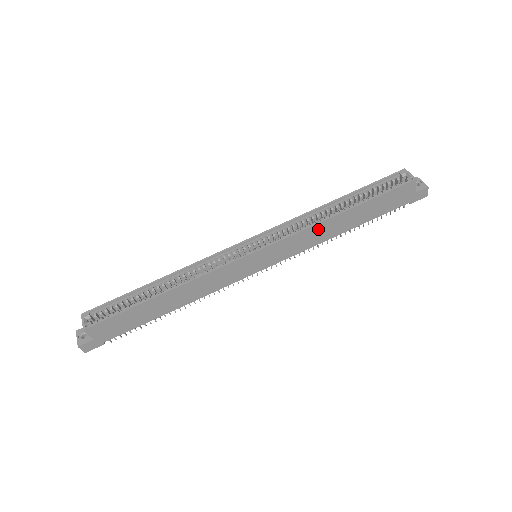
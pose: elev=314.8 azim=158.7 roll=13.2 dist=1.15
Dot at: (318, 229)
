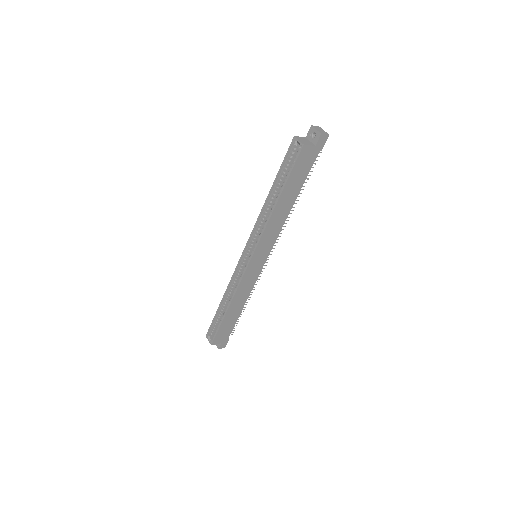
Dot at: (272, 222)
